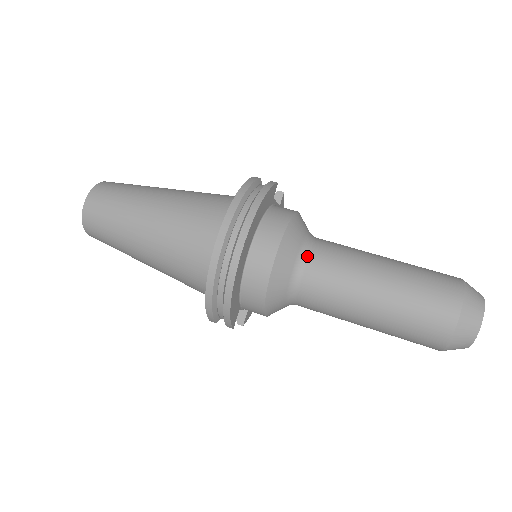
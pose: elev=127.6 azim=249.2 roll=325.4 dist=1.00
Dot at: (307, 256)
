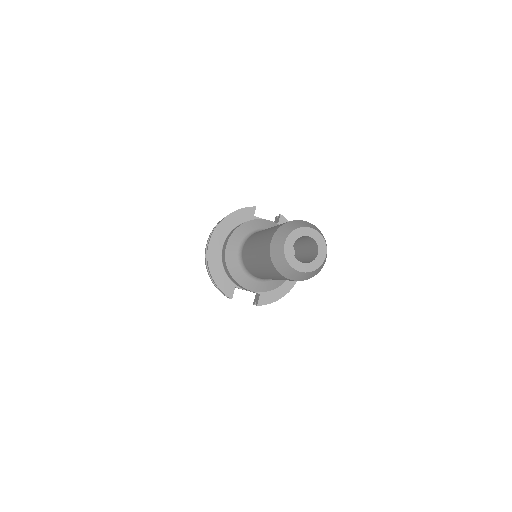
Dot at: (246, 240)
